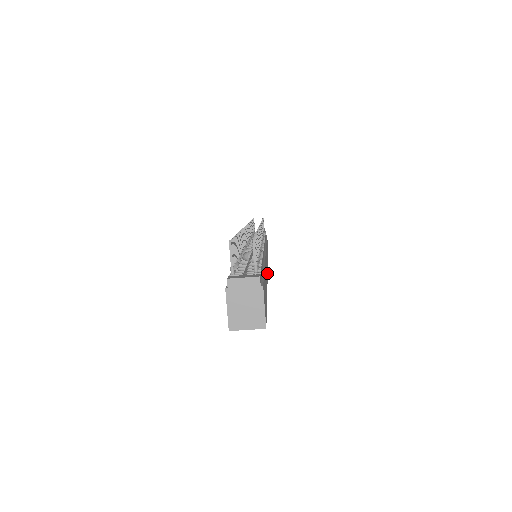
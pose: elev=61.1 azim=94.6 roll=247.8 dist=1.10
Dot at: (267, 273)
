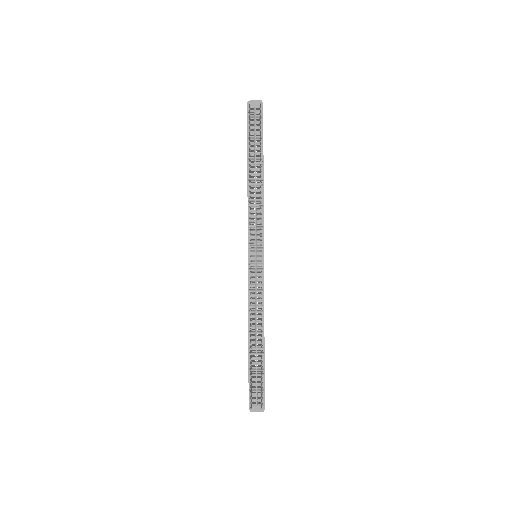
Dot at: occluded
